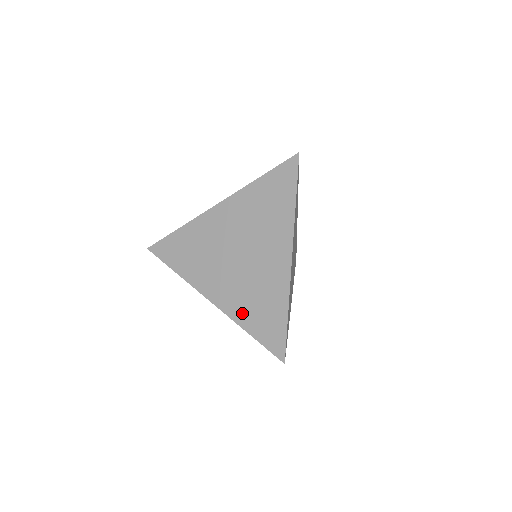
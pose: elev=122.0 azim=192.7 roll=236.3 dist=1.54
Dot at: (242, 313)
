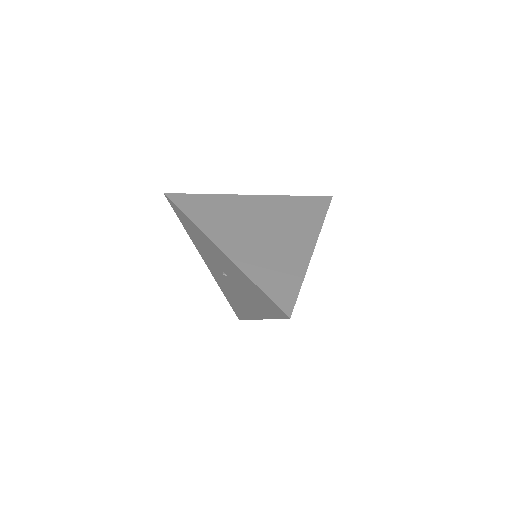
Dot at: (254, 268)
